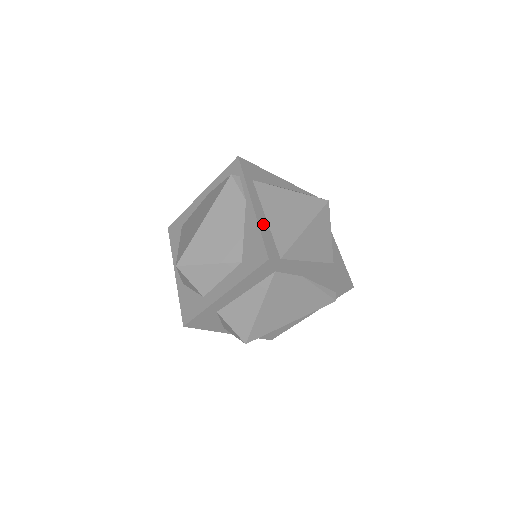
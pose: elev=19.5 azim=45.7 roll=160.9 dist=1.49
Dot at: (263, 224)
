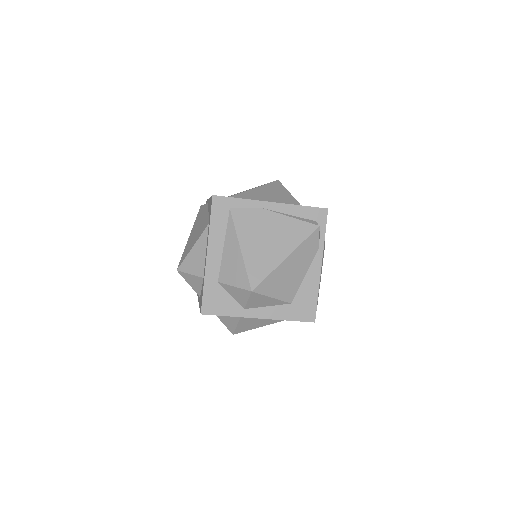
Dot at: occluded
